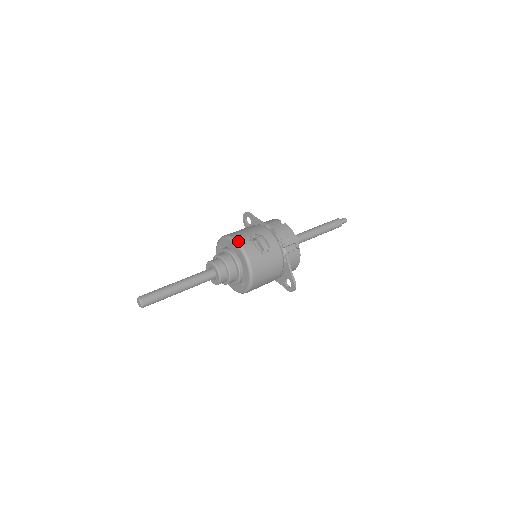
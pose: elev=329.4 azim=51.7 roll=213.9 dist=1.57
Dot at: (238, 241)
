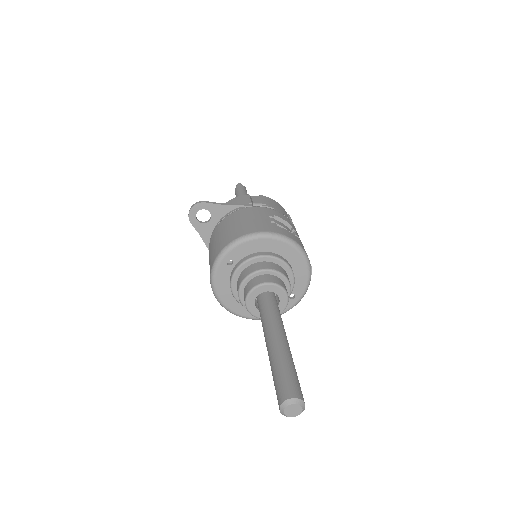
Dot at: (276, 232)
